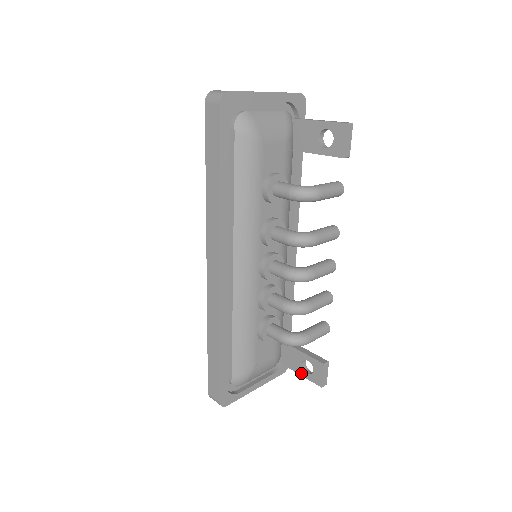
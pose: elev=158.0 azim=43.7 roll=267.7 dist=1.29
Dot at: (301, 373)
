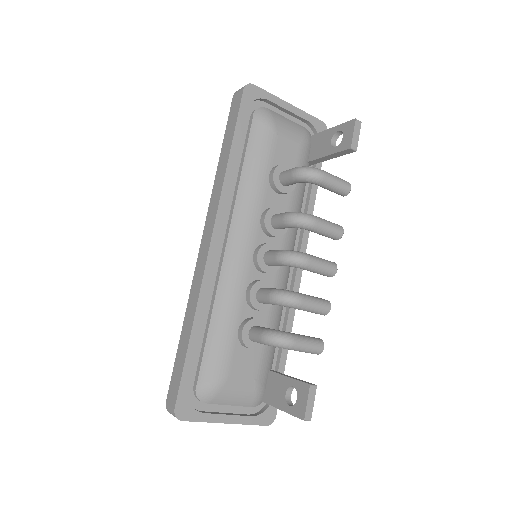
Dot at: (283, 407)
